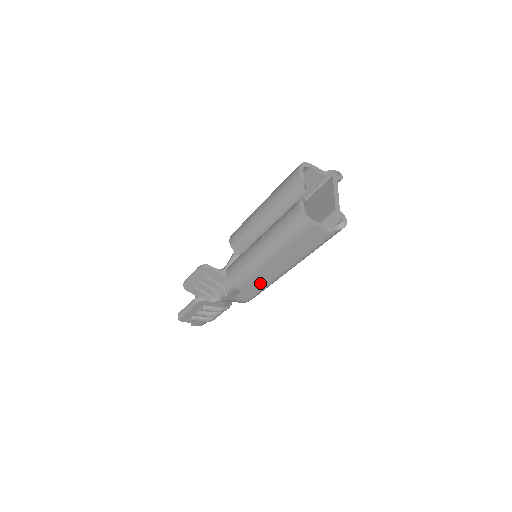
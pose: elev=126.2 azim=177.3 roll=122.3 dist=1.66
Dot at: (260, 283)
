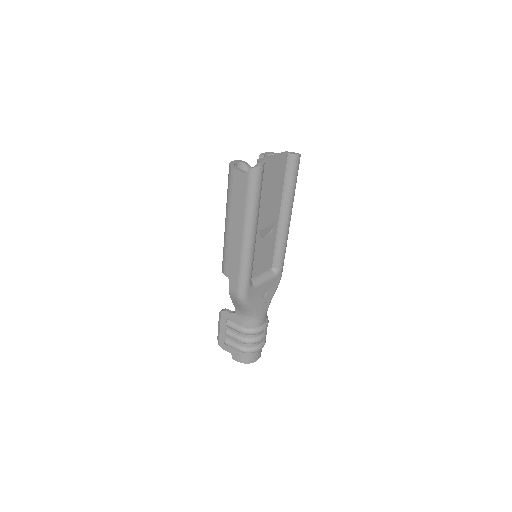
Dot at: (235, 263)
